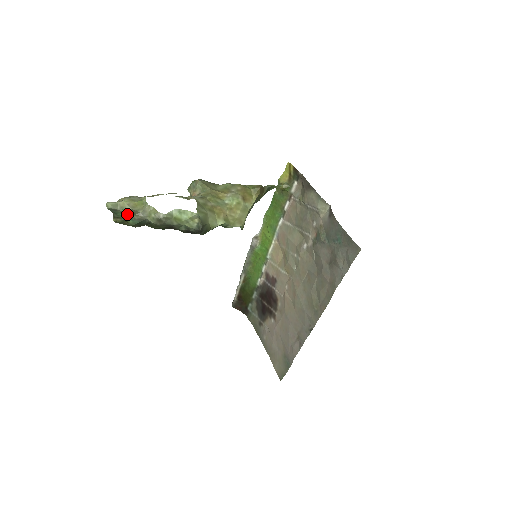
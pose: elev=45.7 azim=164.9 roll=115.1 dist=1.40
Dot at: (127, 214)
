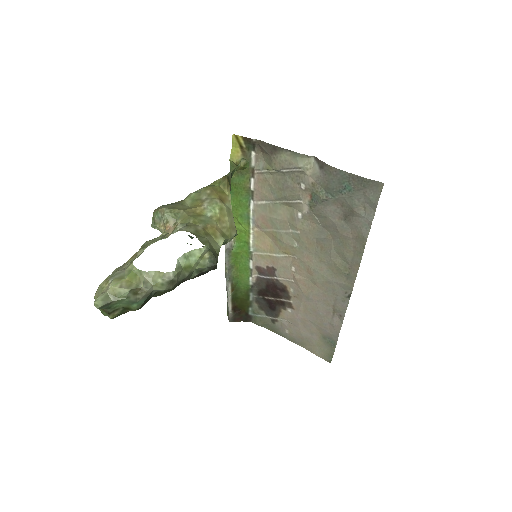
Dot at: (127, 300)
